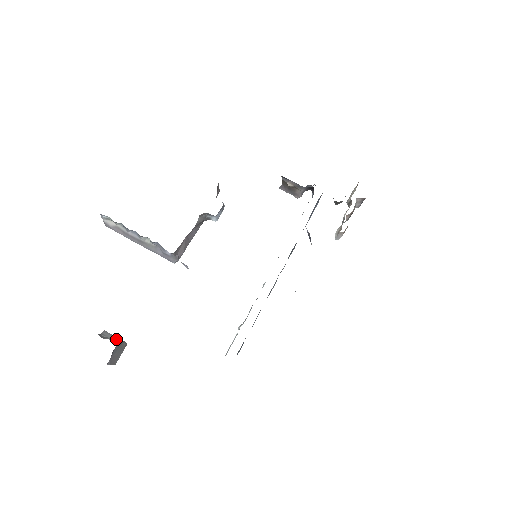
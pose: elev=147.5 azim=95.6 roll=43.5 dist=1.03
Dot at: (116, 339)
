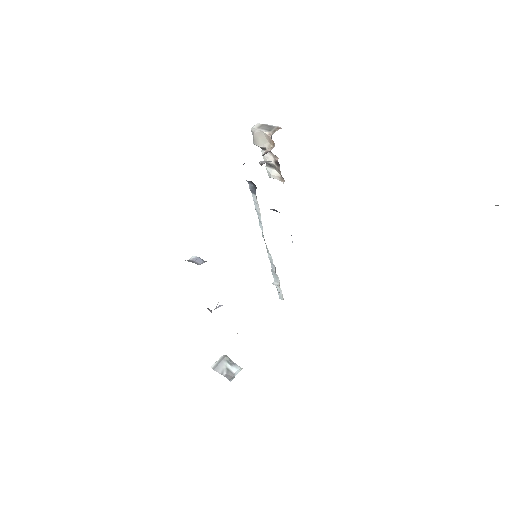
Dot at: (226, 364)
